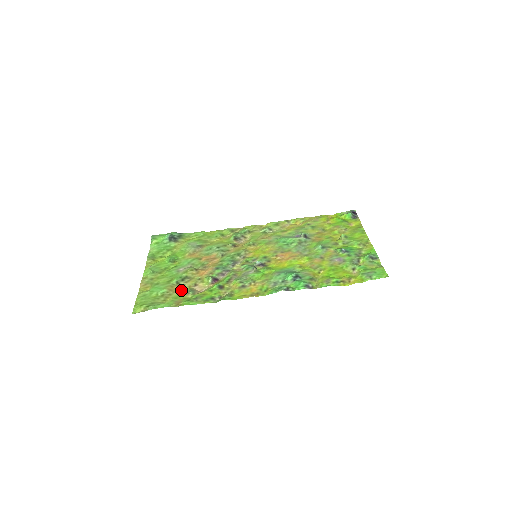
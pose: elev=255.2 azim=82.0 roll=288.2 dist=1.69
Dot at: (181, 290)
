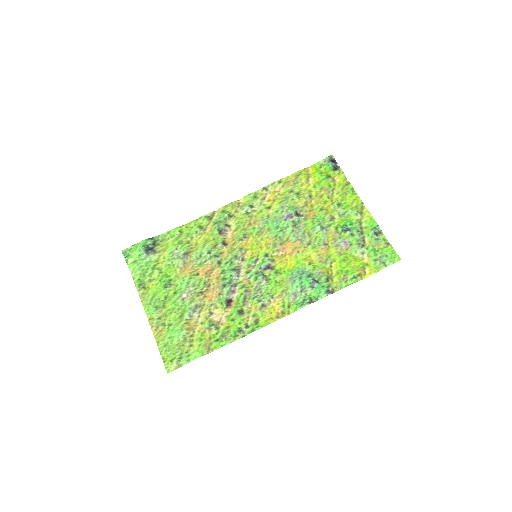
Dot at: (199, 325)
